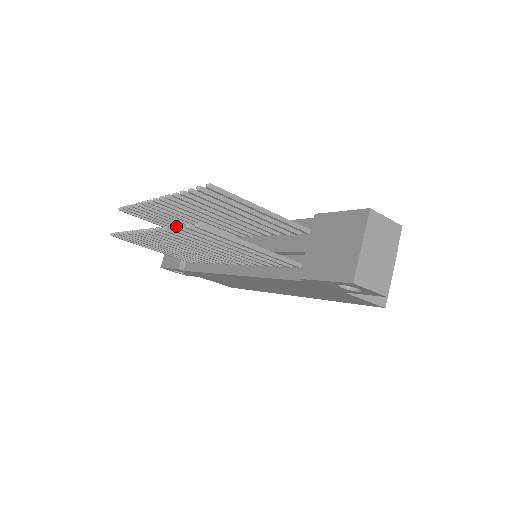
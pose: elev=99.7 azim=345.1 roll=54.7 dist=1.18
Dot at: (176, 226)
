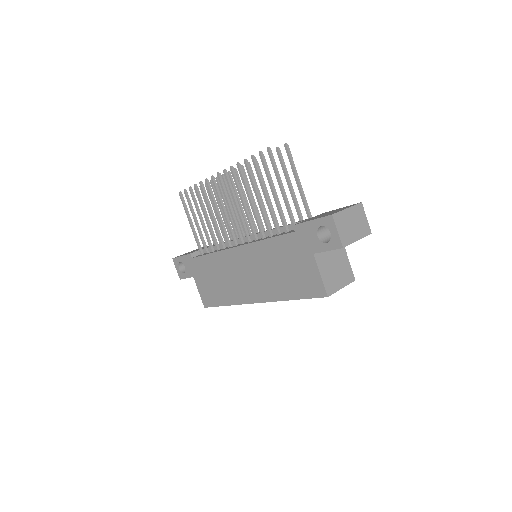
Dot at: (218, 219)
